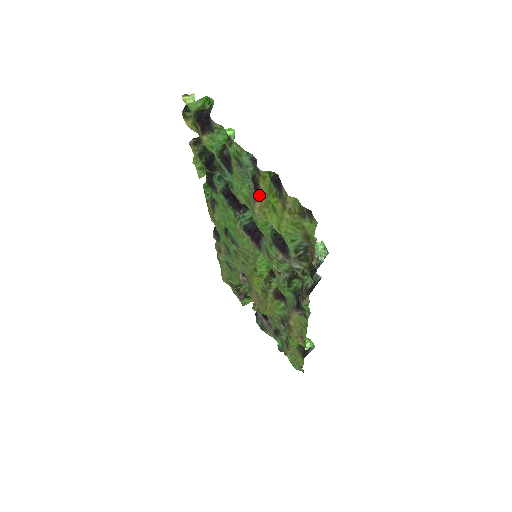
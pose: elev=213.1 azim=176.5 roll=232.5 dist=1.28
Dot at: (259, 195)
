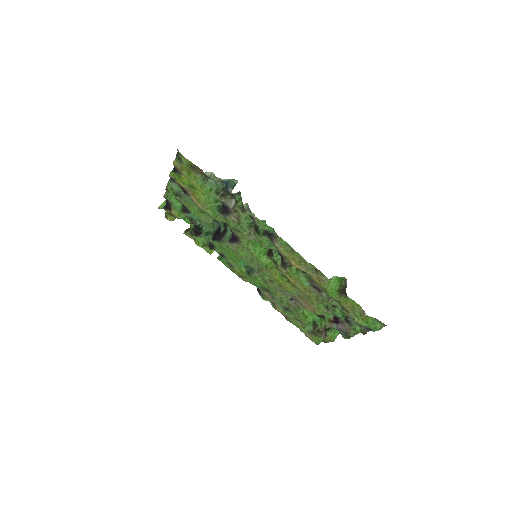
Dot at: (188, 193)
